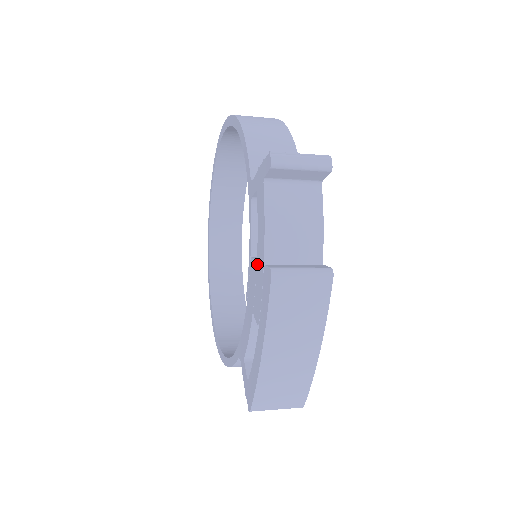
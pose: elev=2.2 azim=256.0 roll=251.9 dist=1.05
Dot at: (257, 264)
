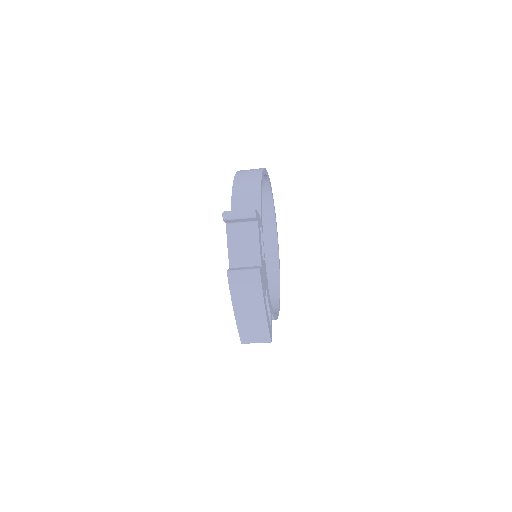
Dot at: occluded
